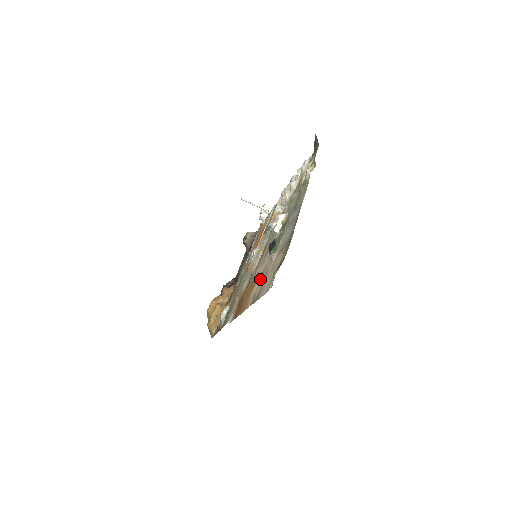
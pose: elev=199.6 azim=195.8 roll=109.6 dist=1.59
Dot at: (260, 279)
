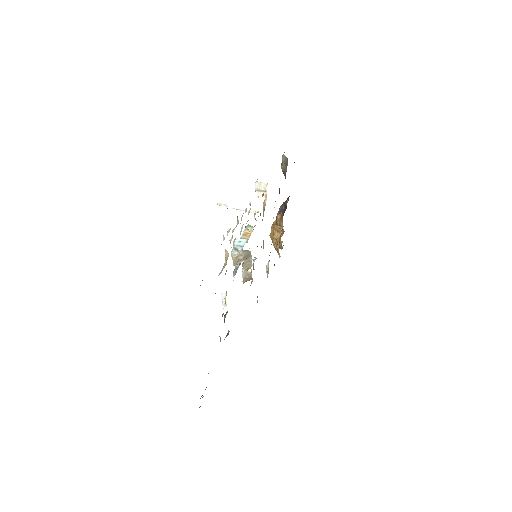
Dot at: occluded
